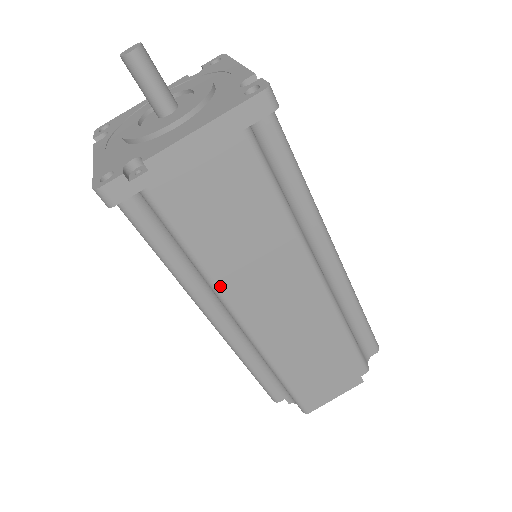
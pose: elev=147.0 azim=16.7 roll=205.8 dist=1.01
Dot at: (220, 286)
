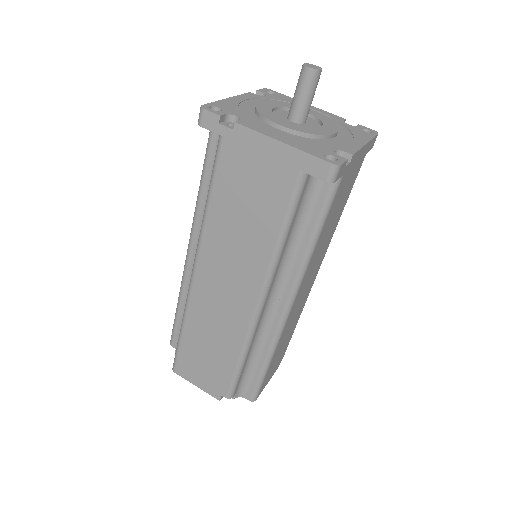
Dot at: (308, 267)
